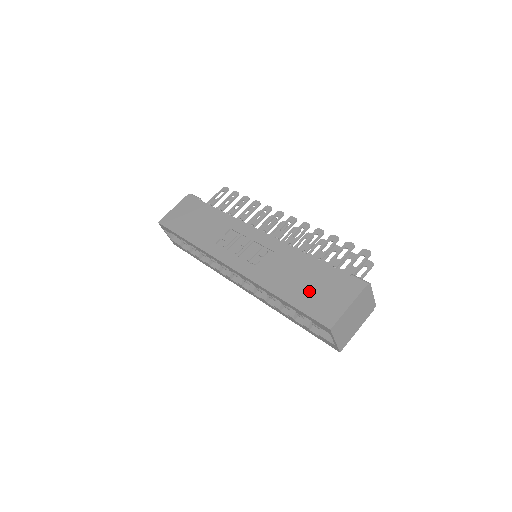
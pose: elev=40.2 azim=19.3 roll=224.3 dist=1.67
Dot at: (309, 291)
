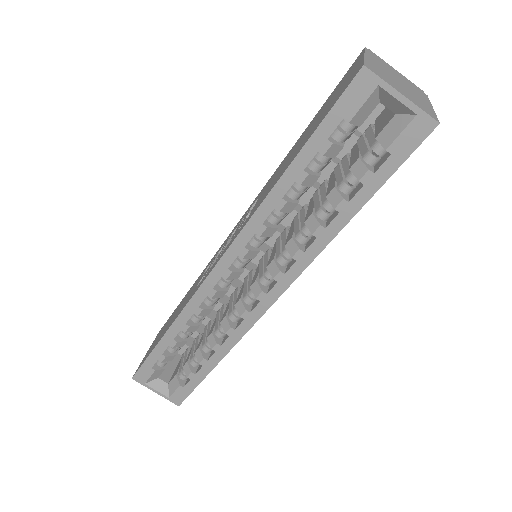
Dot at: (312, 127)
